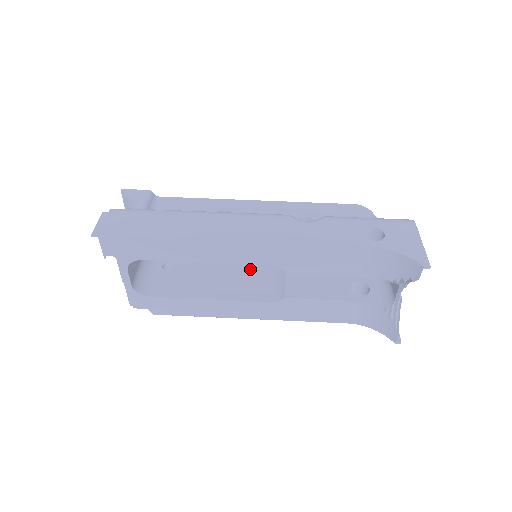
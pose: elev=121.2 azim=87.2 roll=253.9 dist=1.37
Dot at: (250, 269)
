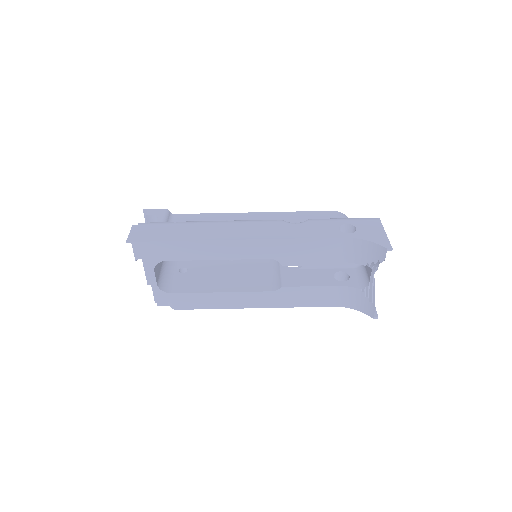
Dot at: (251, 268)
